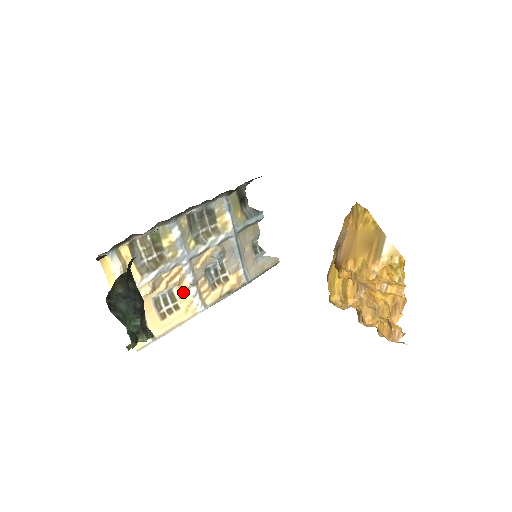
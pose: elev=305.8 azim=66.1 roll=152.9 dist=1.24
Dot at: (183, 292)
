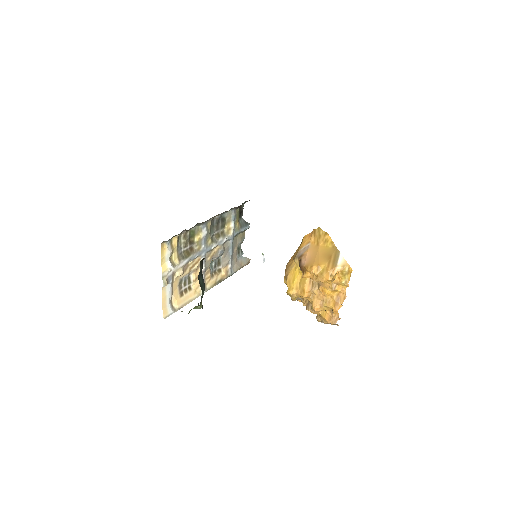
Dot at: (196, 277)
